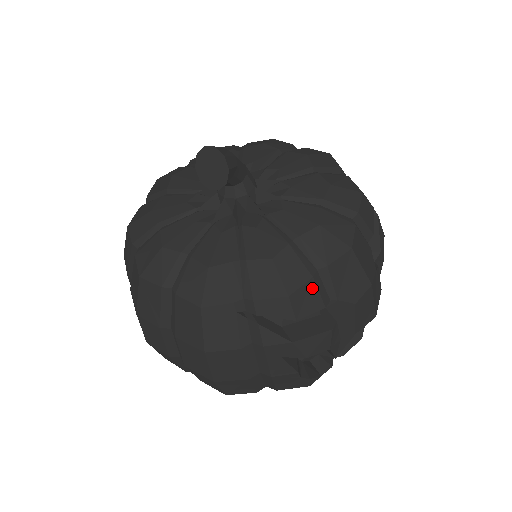
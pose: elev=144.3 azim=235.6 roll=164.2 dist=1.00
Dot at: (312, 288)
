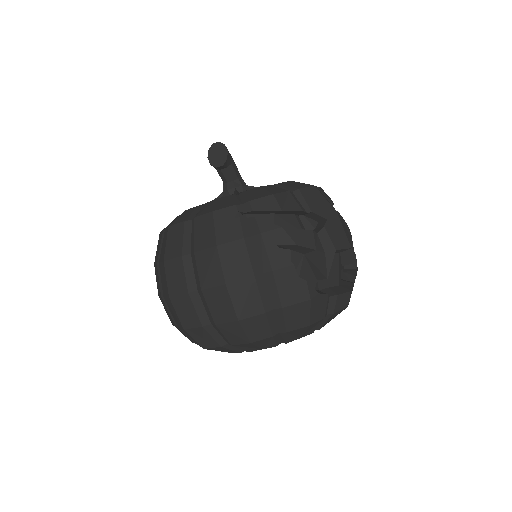
Dot at: (290, 197)
